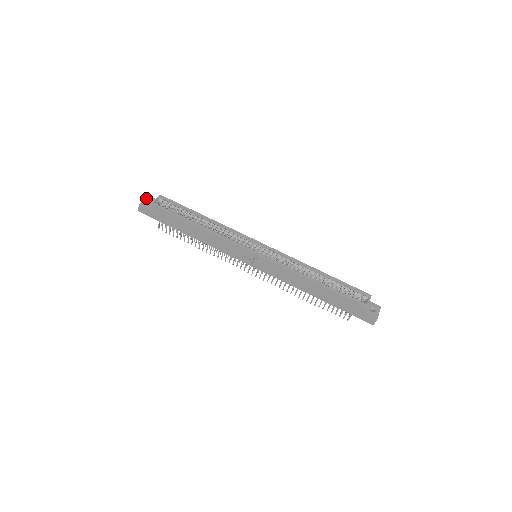
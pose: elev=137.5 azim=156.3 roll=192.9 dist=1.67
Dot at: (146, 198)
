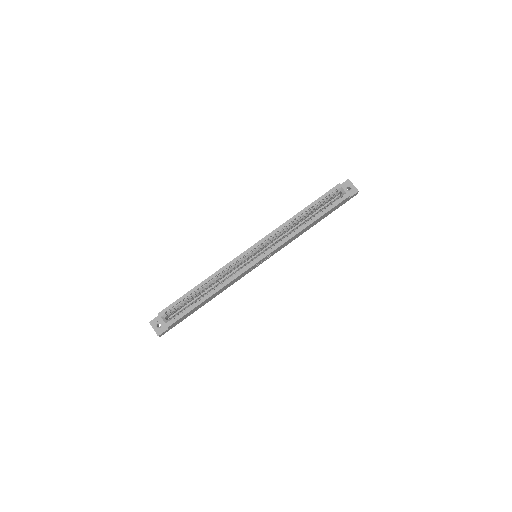
Dot at: (152, 326)
